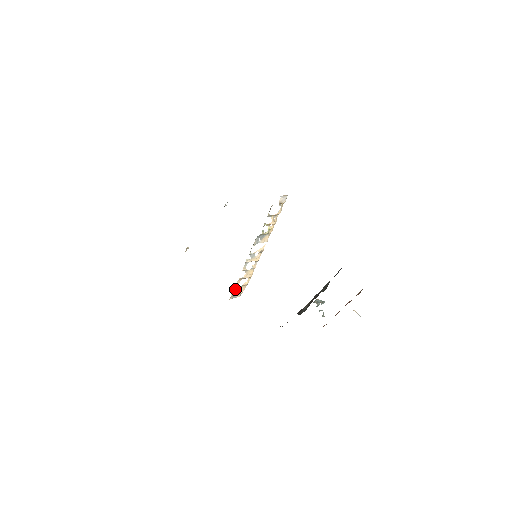
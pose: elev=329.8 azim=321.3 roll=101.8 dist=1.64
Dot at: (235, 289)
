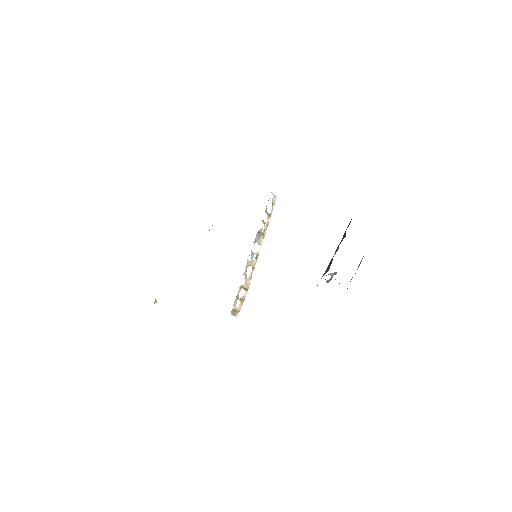
Dot at: (236, 301)
